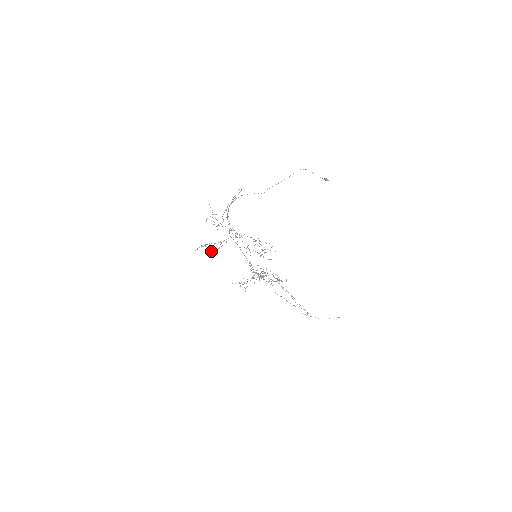
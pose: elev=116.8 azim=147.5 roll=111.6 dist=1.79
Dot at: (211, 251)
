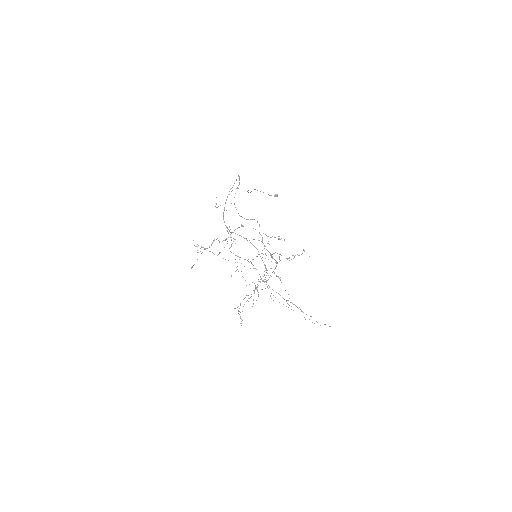
Dot at: occluded
